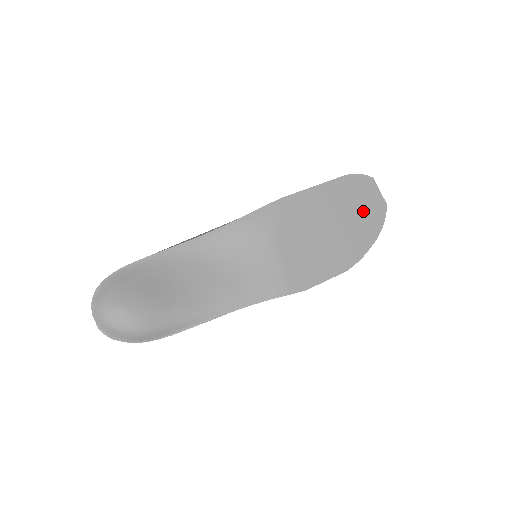
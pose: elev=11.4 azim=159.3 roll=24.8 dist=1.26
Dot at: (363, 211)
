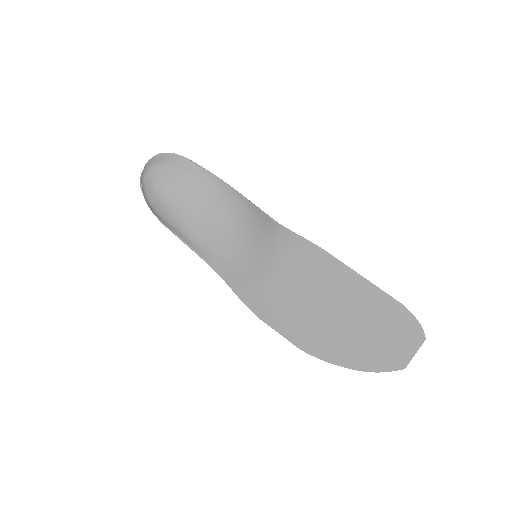
Dot at: (376, 342)
